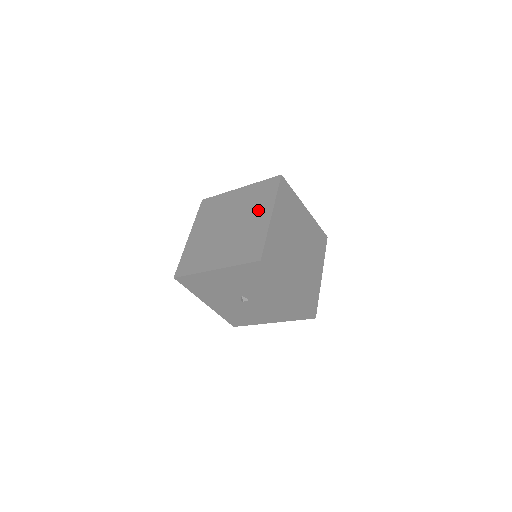
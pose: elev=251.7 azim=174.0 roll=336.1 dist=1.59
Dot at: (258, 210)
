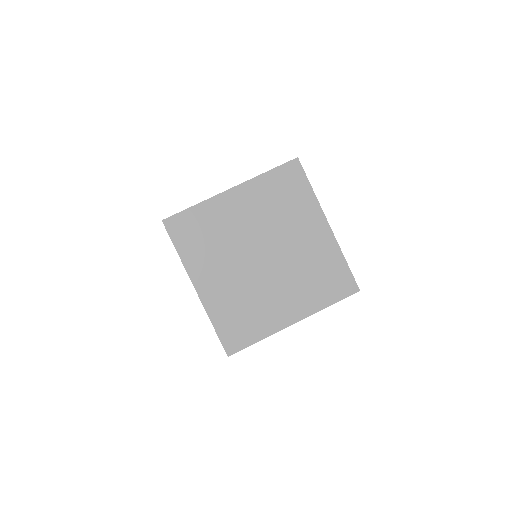
Dot at: (301, 222)
